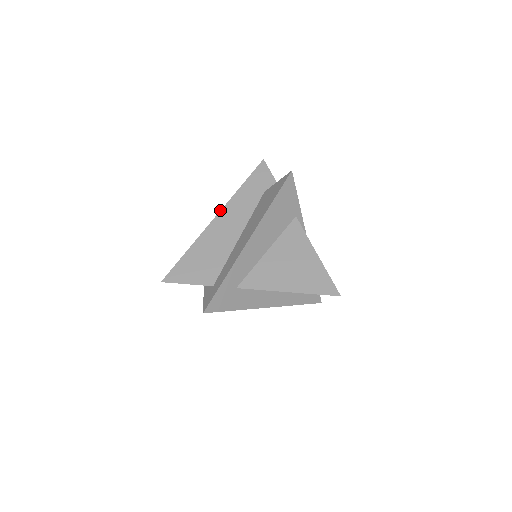
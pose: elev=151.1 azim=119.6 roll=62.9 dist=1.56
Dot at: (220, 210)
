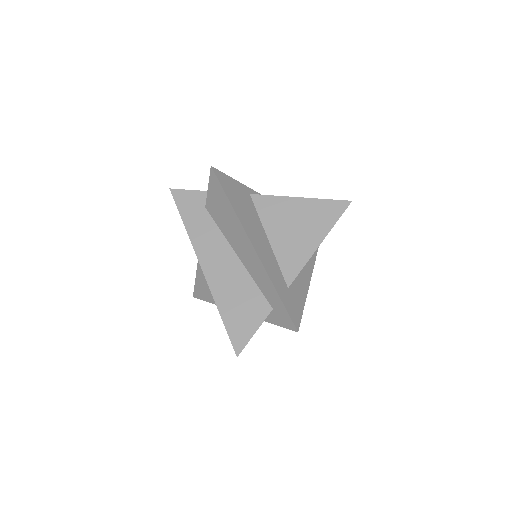
Dot at: occluded
